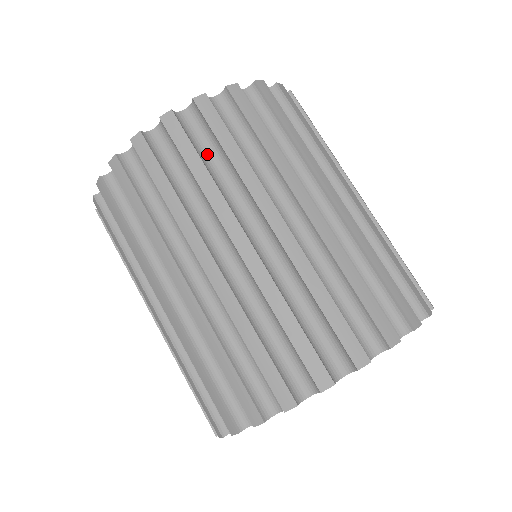
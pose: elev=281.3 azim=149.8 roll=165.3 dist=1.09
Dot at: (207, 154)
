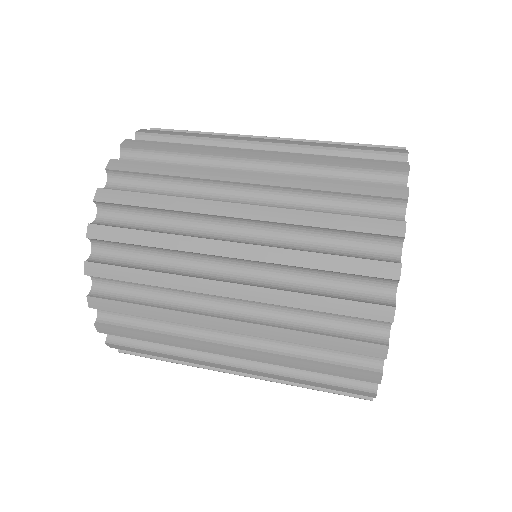
Dot at: occluded
